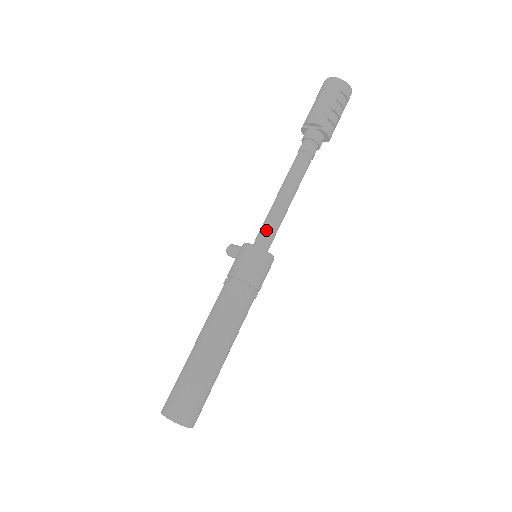
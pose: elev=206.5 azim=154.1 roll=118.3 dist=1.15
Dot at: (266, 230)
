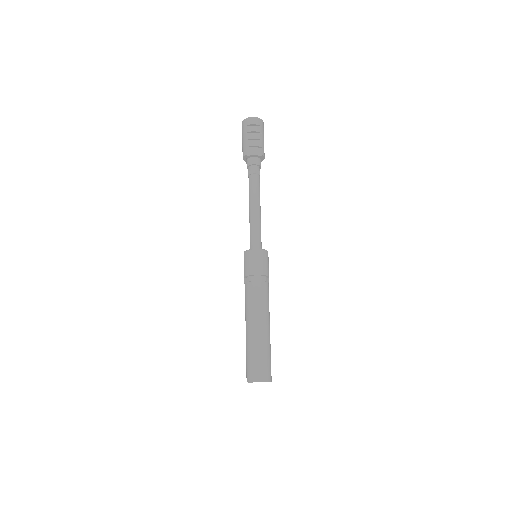
Dot at: (250, 237)
